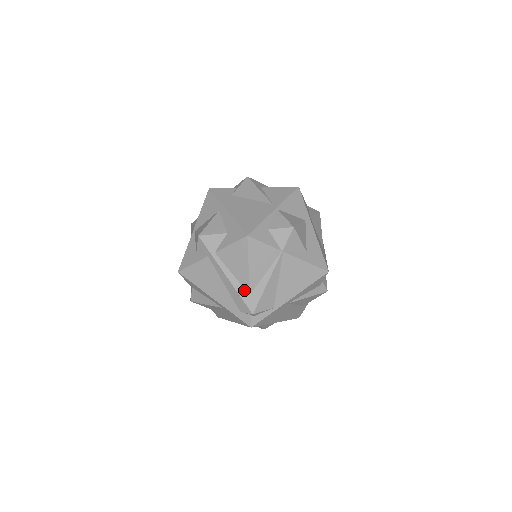
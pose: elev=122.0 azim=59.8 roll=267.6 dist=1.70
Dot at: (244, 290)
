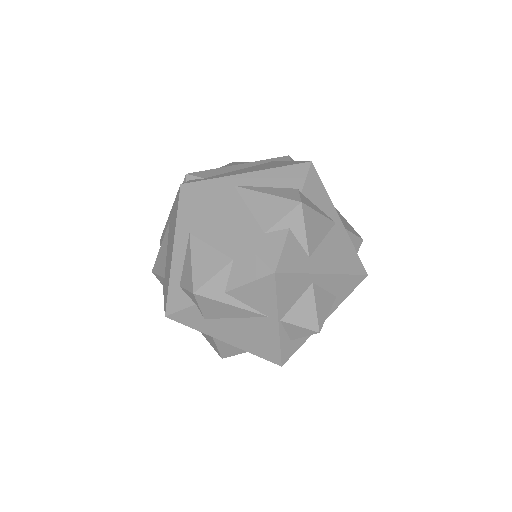
Dot at: occluded
